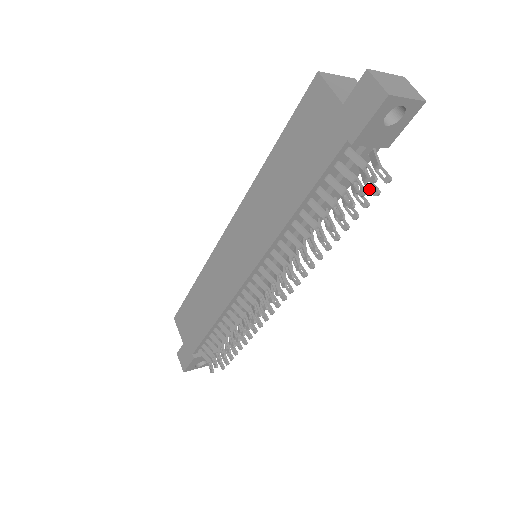
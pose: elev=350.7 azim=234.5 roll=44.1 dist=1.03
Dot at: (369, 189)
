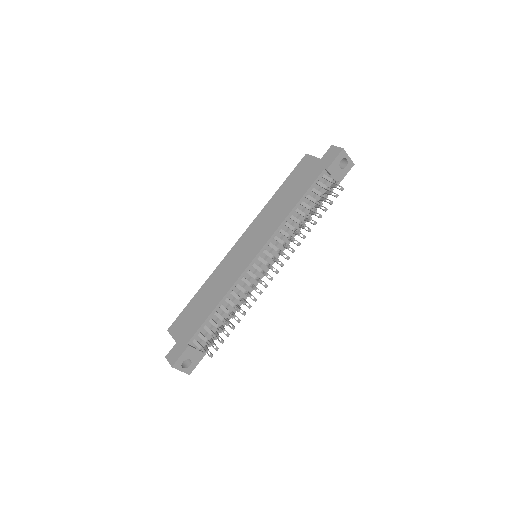
Dot at: (333, 195)
